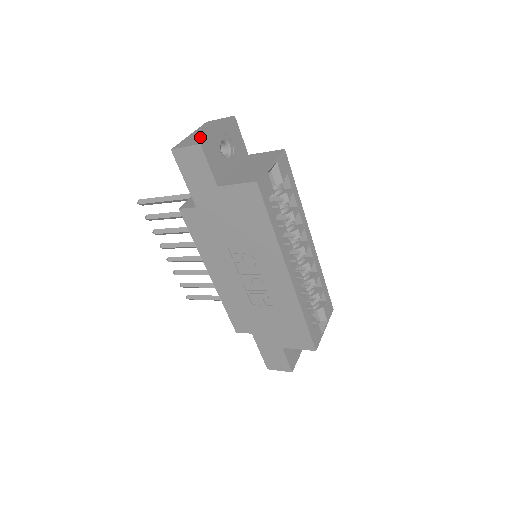
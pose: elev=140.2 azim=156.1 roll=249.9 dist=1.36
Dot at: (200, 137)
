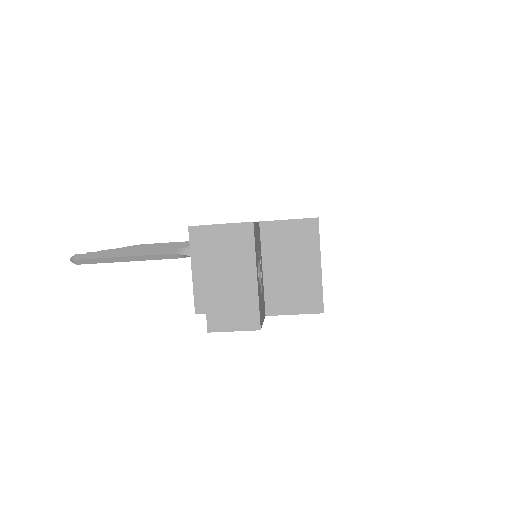
Dot at: (240, 302)
